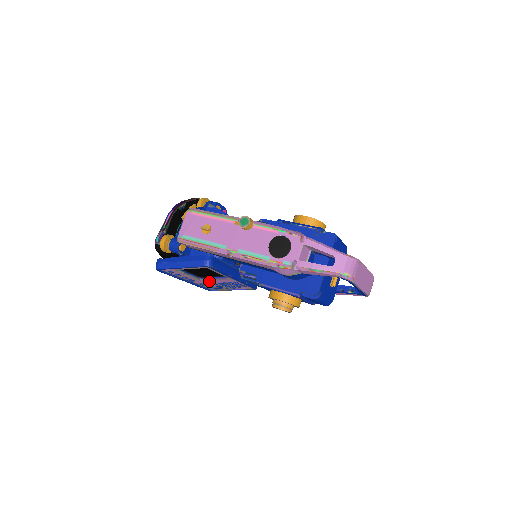
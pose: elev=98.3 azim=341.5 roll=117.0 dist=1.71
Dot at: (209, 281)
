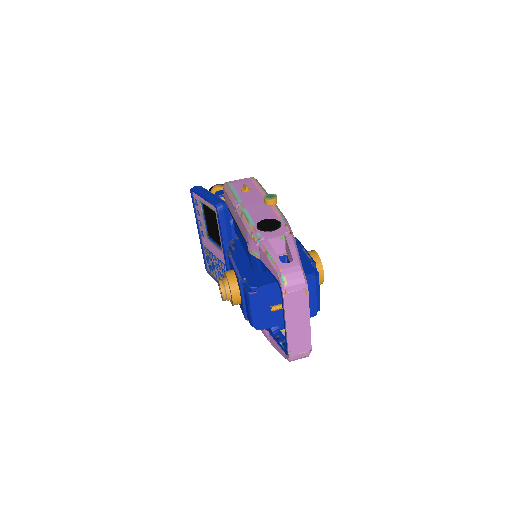
Dot at: (211, 247)
